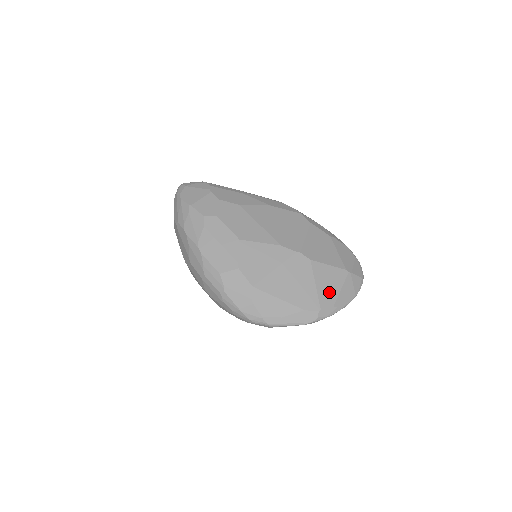
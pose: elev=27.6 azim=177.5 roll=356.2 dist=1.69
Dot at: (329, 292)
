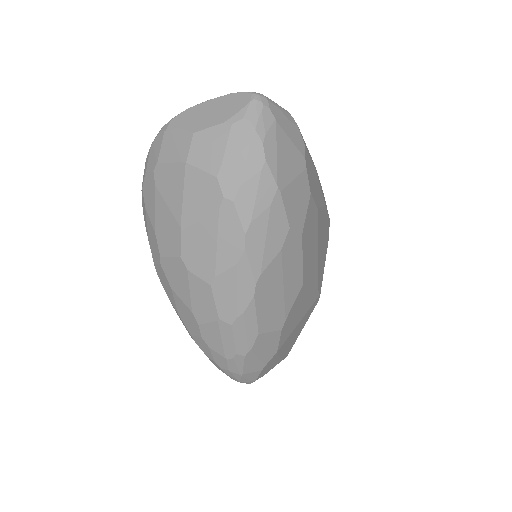
Dot at: occluded
